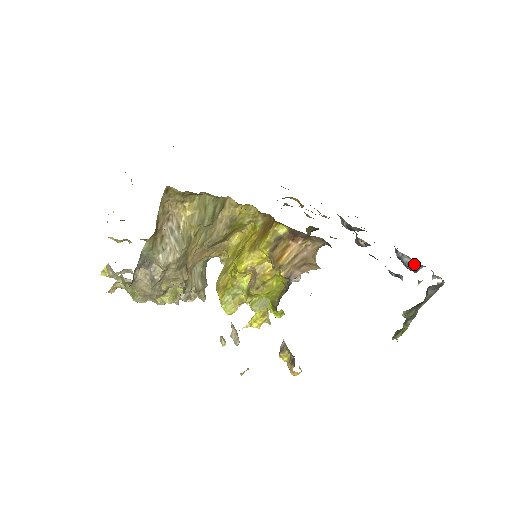
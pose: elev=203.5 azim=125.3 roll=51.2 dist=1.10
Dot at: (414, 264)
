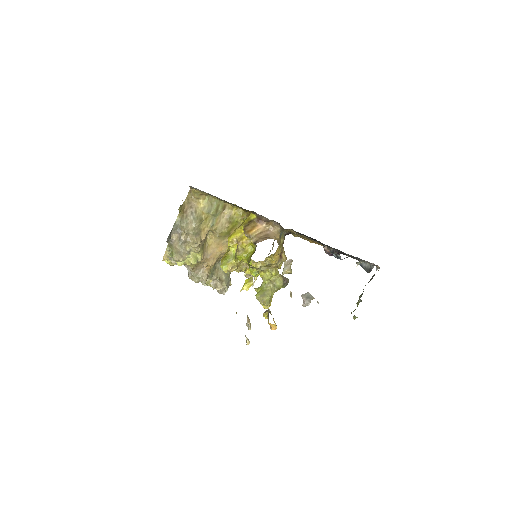
Dot at: (369, 266)
